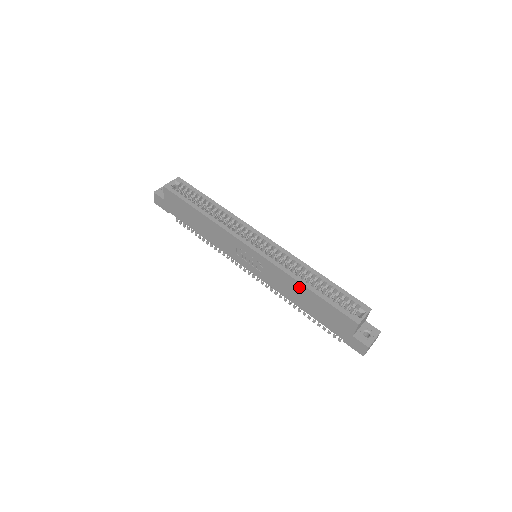
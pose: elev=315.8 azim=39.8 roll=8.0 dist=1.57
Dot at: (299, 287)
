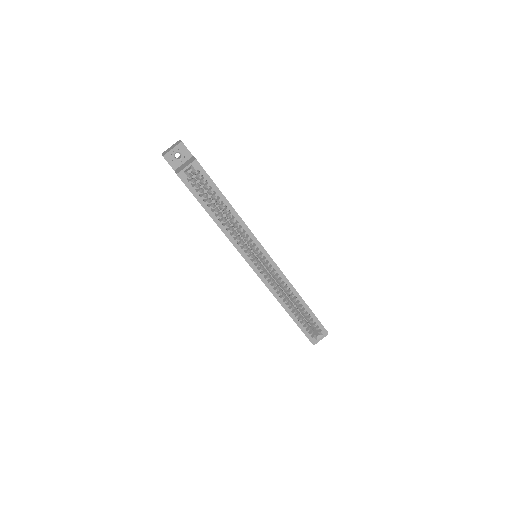
Dot at: occluded
